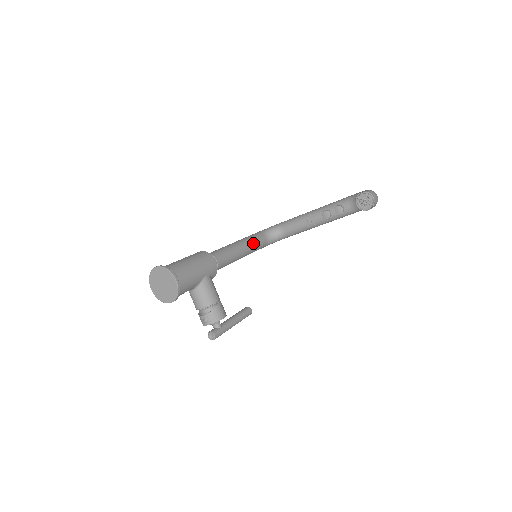
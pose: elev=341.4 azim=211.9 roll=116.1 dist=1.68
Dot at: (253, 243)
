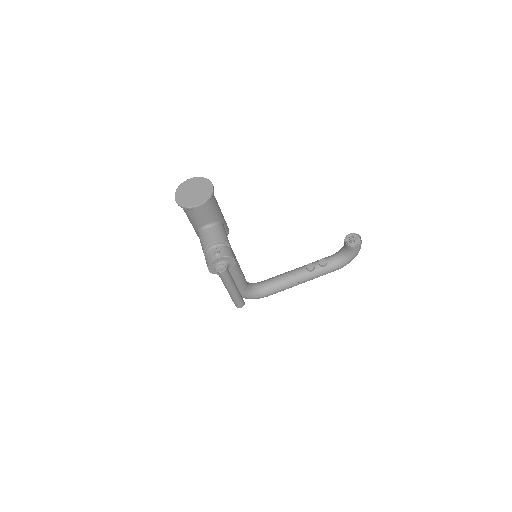
Dot at: (241, 270)
